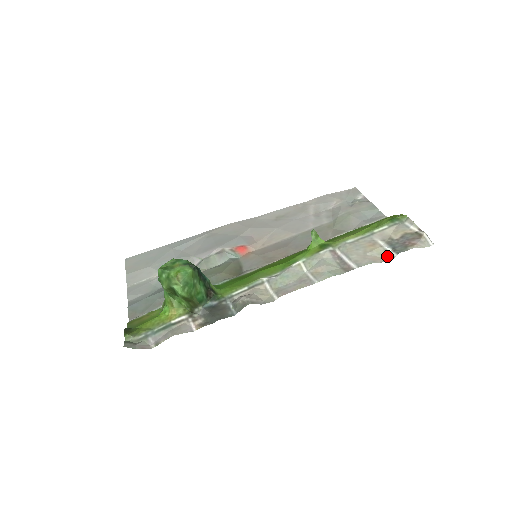
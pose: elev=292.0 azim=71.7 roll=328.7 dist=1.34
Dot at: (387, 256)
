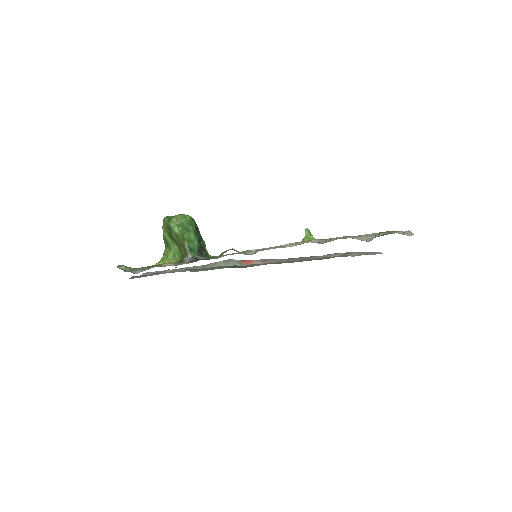
Dot at: (369, 240)
